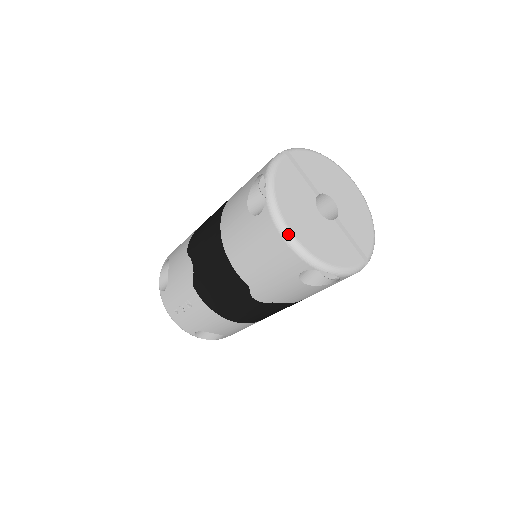
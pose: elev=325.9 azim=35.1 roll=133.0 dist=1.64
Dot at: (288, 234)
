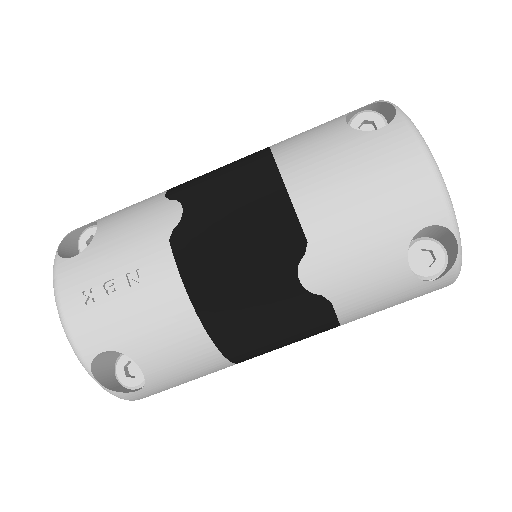
Dot at: (432, 156)
